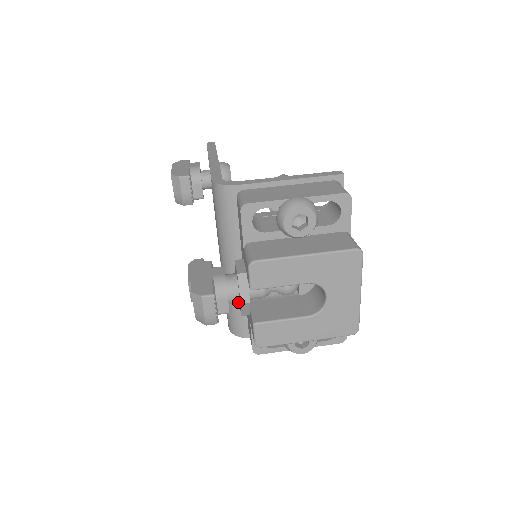
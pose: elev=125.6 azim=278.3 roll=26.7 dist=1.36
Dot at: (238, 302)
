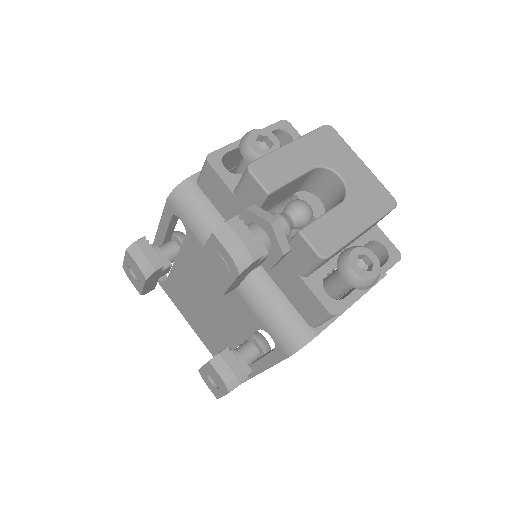
Dot at: (268, 243)
